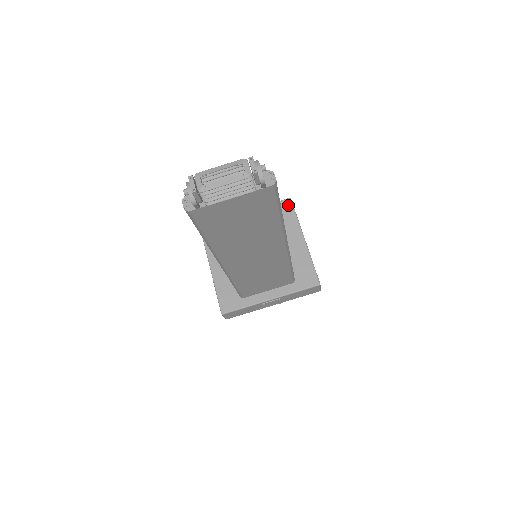
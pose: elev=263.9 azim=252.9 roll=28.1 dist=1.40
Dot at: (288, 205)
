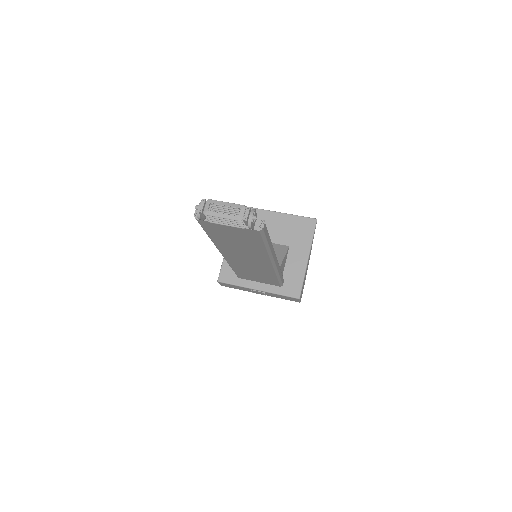
Dot at: (312, 224)
